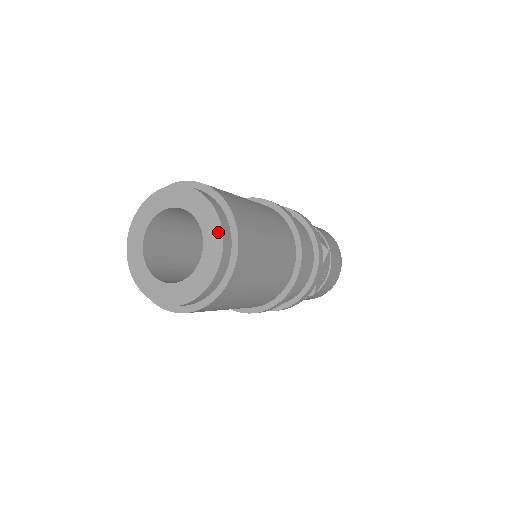
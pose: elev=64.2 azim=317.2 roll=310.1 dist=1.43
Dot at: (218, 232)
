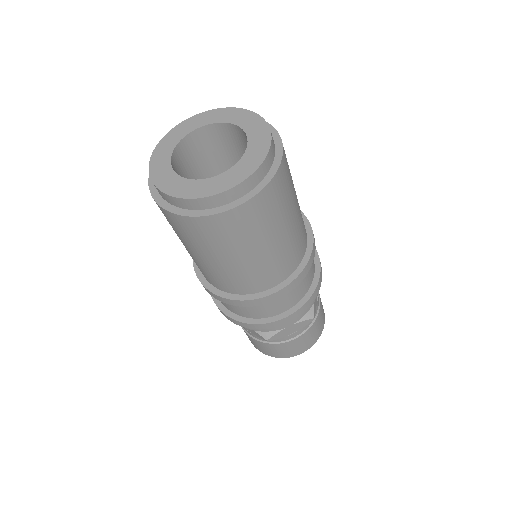
Dot at: (262, 124)
